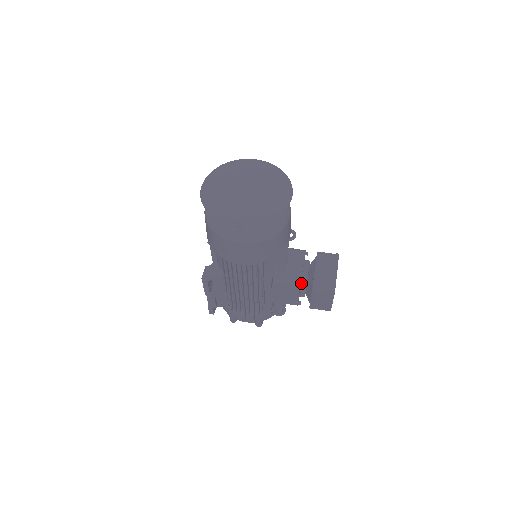
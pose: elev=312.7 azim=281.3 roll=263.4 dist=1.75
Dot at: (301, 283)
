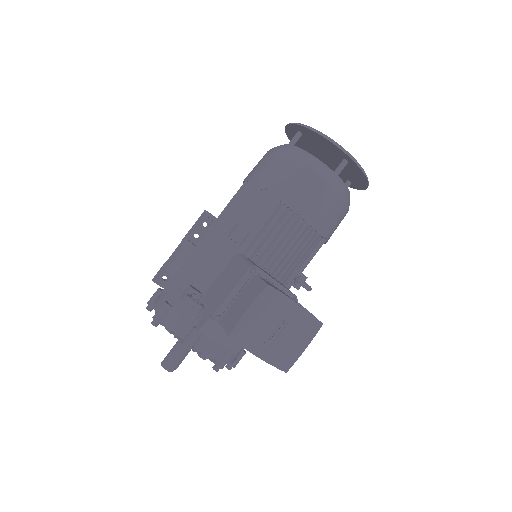
Dot at: (255, 267)
